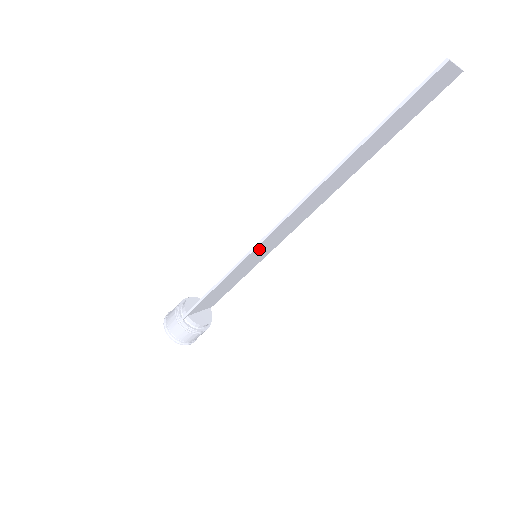
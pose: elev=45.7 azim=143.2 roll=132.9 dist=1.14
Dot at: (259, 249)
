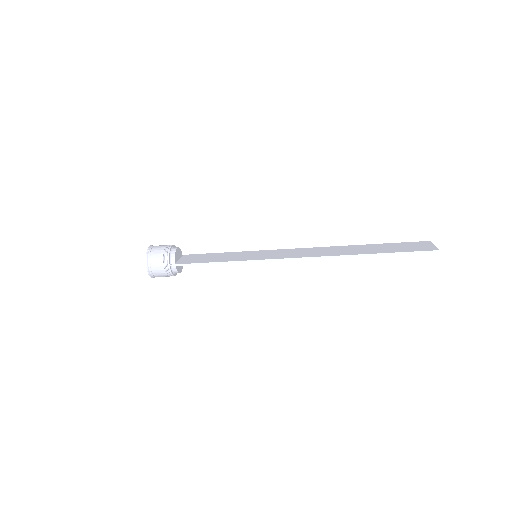
Dot at: (267, 258)
